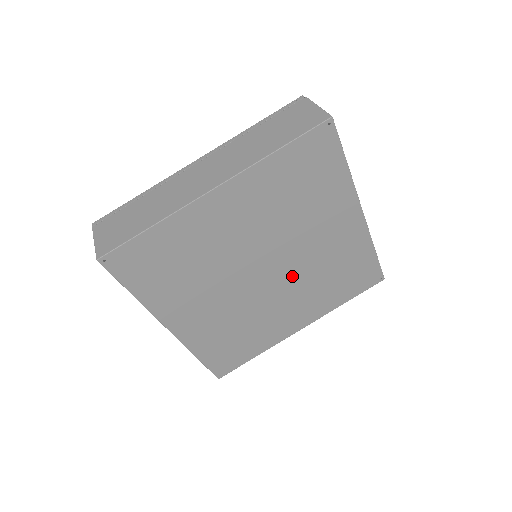
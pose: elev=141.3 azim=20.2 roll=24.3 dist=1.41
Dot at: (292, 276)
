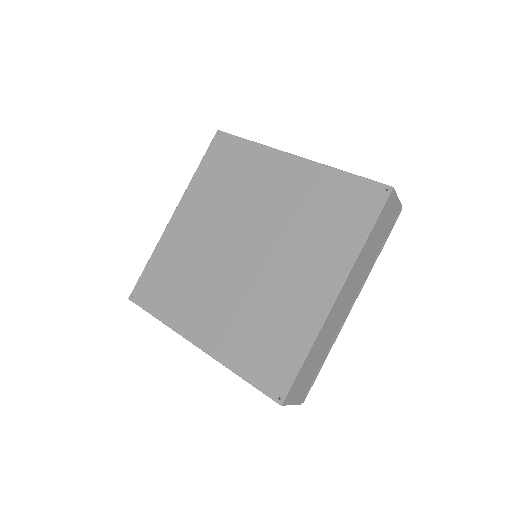
Dot at: (249, 280)
